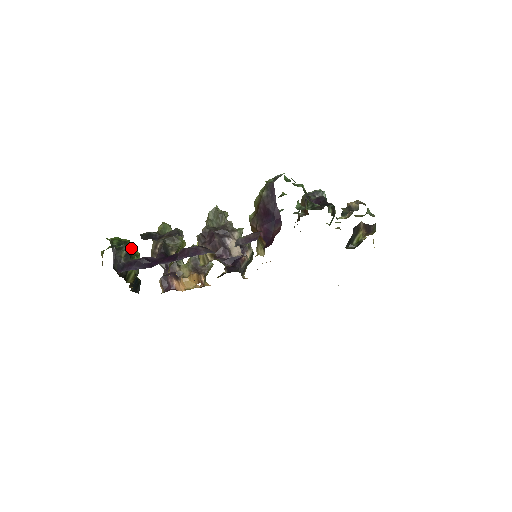
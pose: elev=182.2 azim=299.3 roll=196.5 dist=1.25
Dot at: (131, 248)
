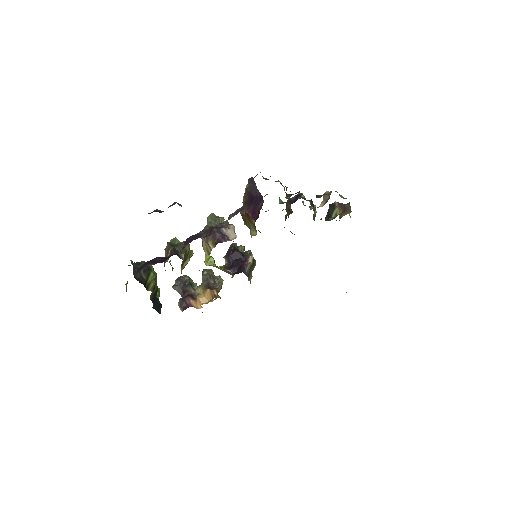
Dot at: (149, 266)
